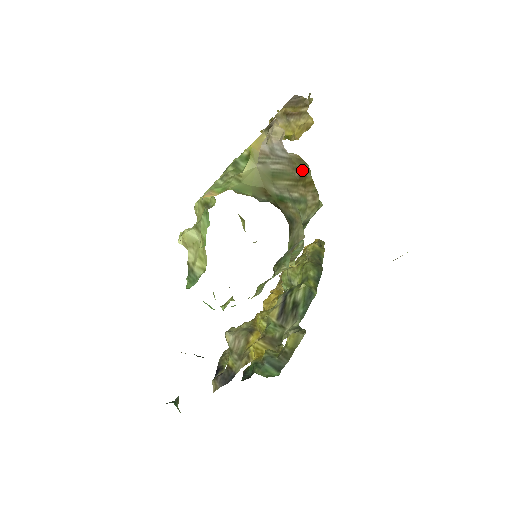
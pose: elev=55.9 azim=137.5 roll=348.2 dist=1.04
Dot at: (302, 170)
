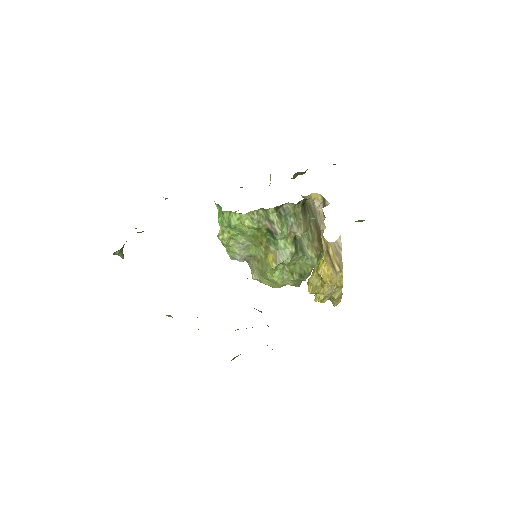
Dot at: occluded
